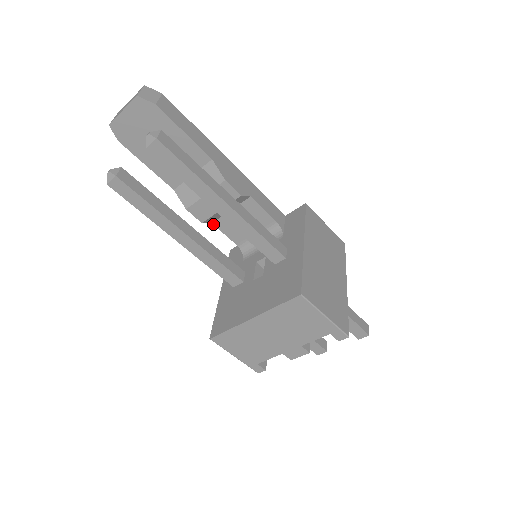
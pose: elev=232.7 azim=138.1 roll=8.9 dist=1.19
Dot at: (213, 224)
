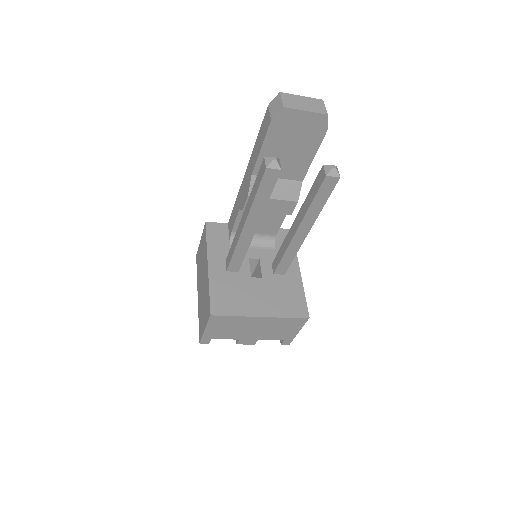
Dot at: (239, 210)
